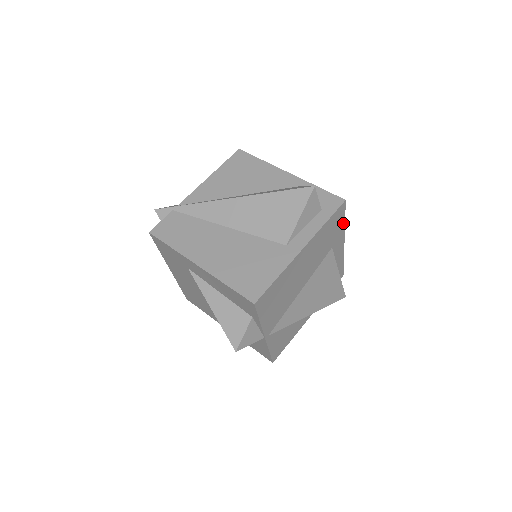
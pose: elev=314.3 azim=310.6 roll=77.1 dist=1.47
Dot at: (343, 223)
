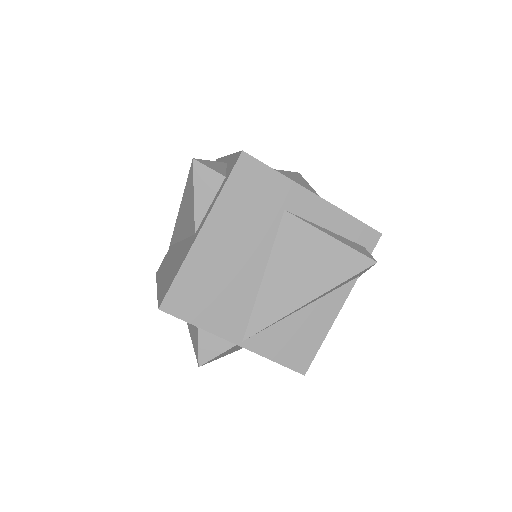
Dot at: (277, 175)
